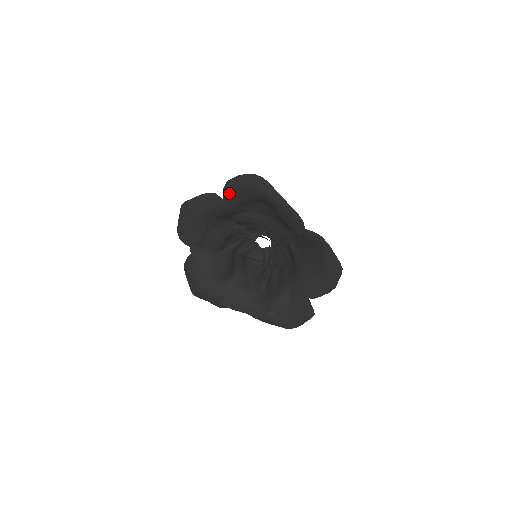
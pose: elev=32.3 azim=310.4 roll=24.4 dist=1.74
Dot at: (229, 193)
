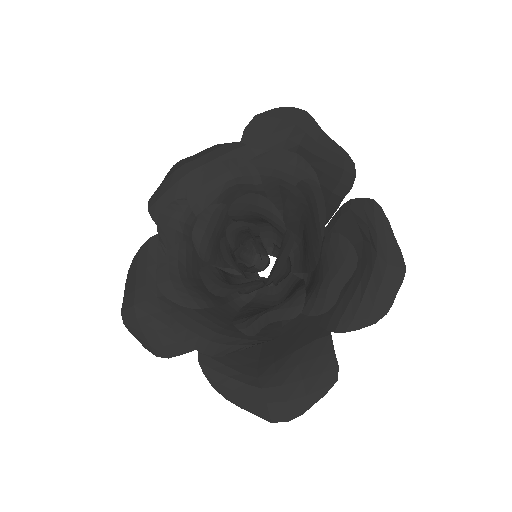
Dot at: (251, 137)
